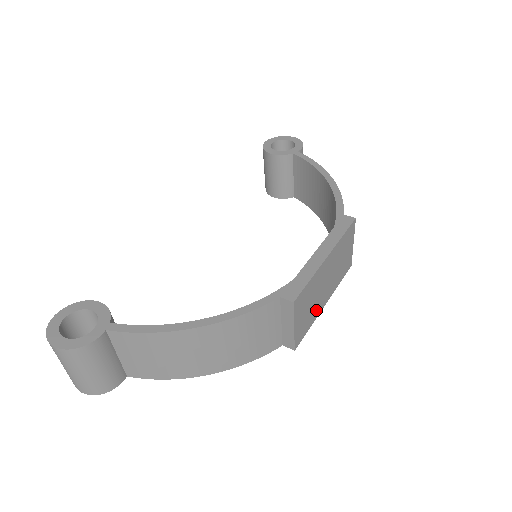
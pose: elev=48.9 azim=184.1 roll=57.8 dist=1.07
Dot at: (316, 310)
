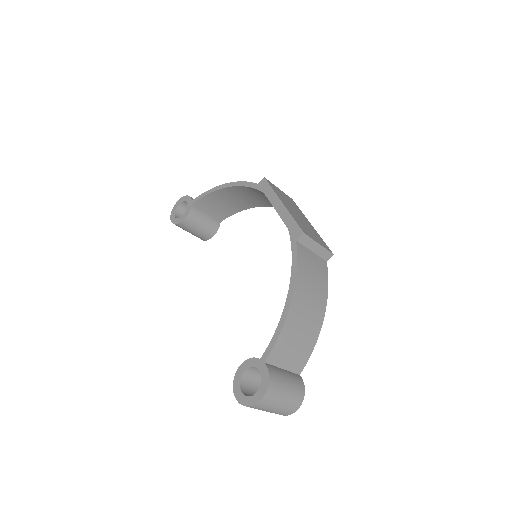
Dot at: (313, 230)
